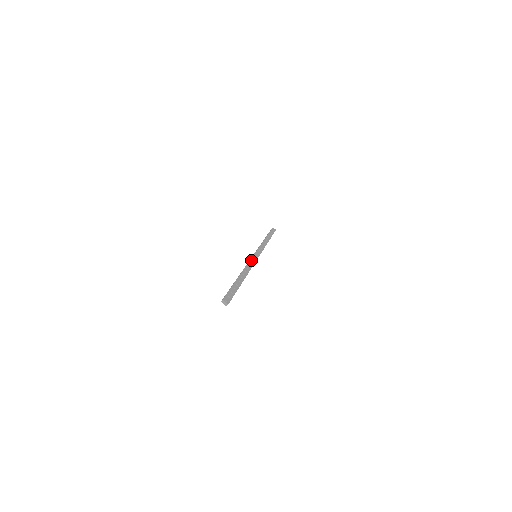
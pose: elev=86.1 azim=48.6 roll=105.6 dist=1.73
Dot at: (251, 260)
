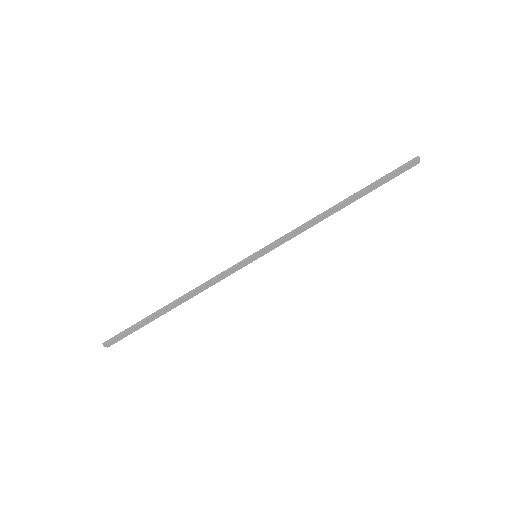
Dot at: (228, 272)
